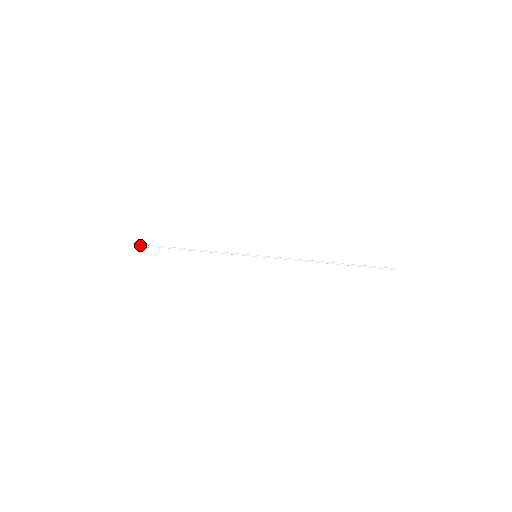
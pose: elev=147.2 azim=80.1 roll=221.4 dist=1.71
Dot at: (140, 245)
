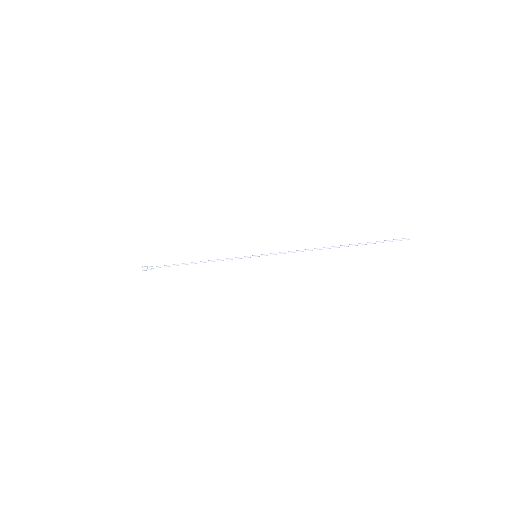
Dot at: (143, 268)
